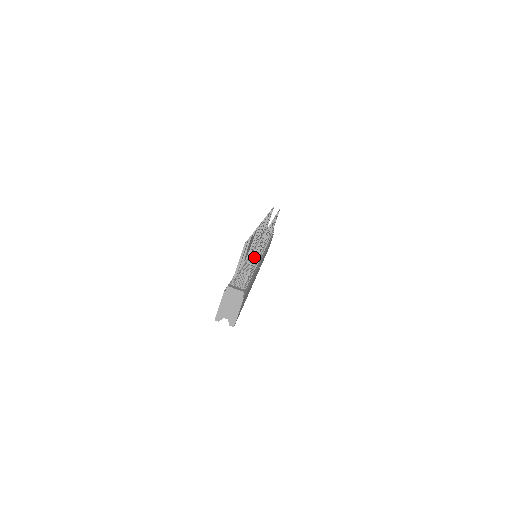
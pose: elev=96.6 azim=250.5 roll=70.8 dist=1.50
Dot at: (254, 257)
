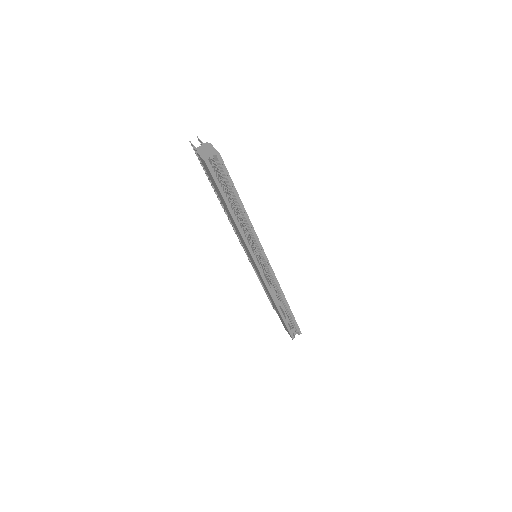
Dot at: (202, 144)
